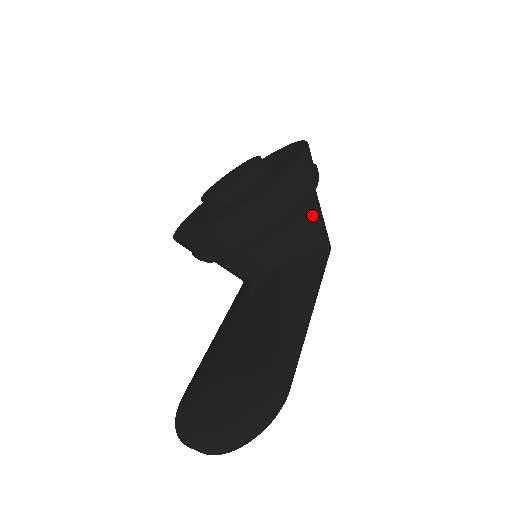
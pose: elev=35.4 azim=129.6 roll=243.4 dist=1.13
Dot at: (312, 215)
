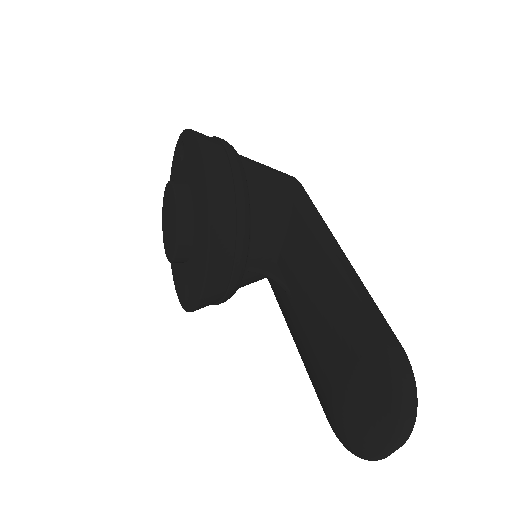
Dot at: (260, 181)
